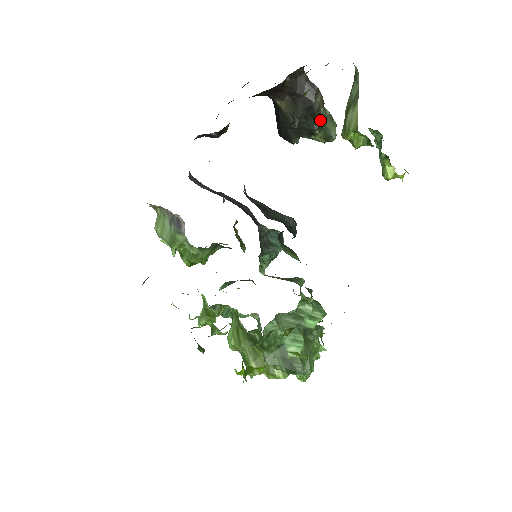
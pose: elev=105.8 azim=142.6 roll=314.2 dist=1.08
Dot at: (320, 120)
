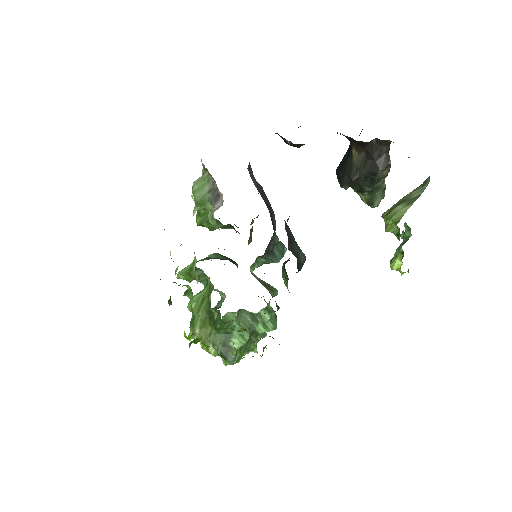
Dot at: (375, 187)
